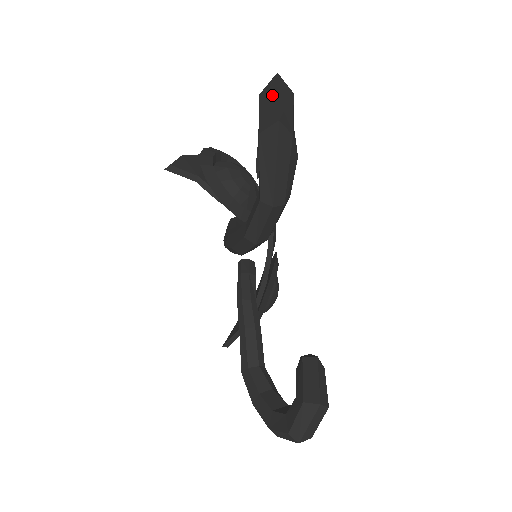
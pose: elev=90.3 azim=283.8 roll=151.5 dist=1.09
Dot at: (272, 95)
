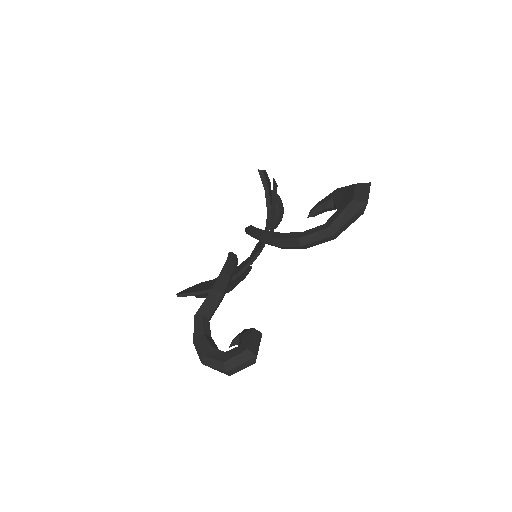
Dot at: (366, 189)
